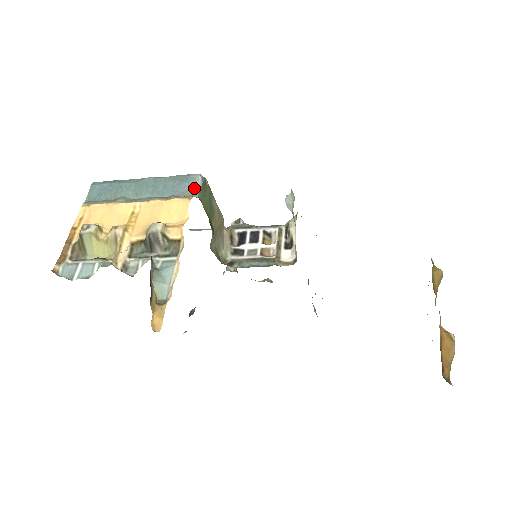
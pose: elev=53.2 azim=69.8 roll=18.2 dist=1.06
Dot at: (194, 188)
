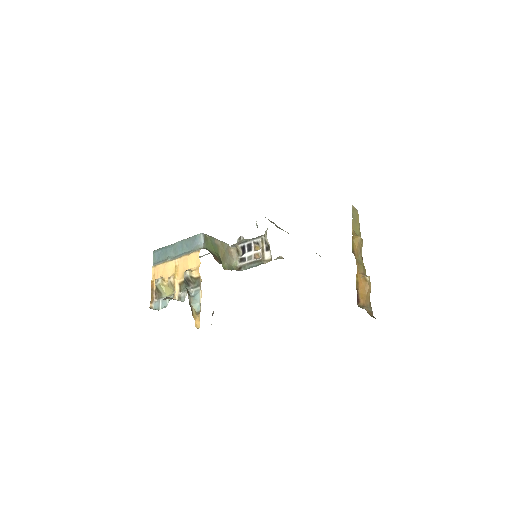
Dot at: (200, 243)
